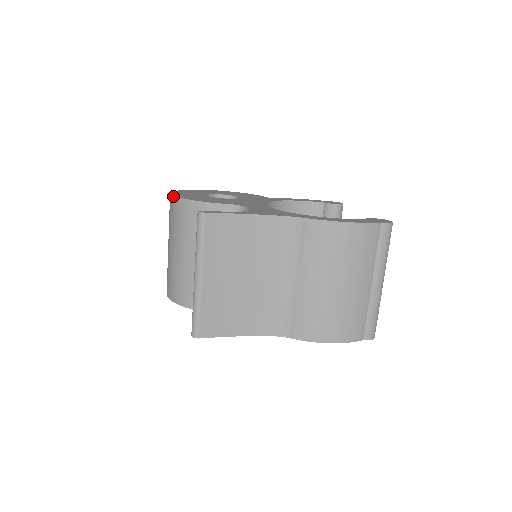
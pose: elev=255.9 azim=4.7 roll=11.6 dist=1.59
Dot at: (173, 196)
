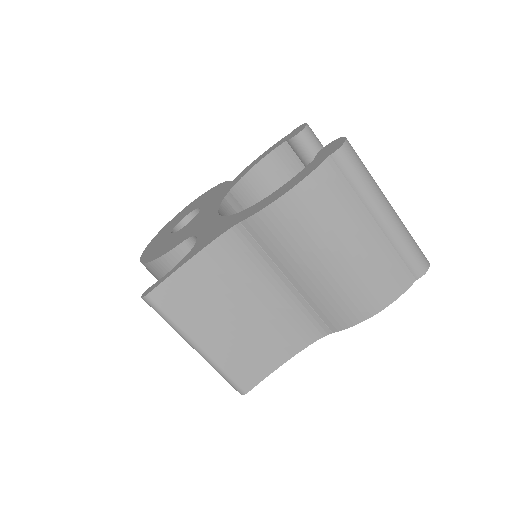
Dot at: occluded
